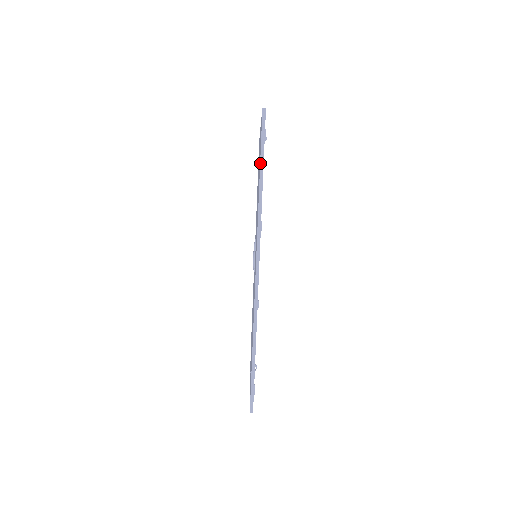
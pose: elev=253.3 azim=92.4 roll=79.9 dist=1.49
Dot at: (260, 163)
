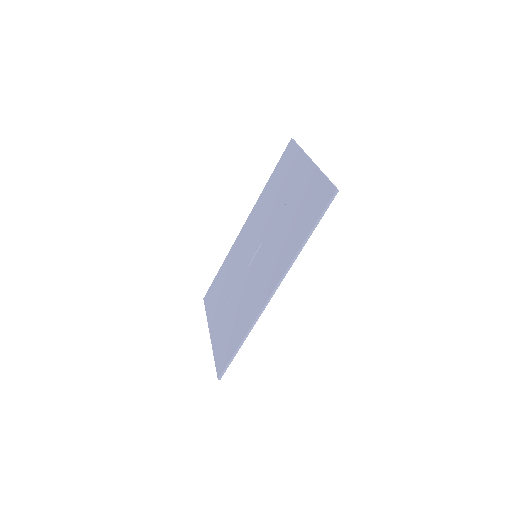
Dot at: (313, 228)
